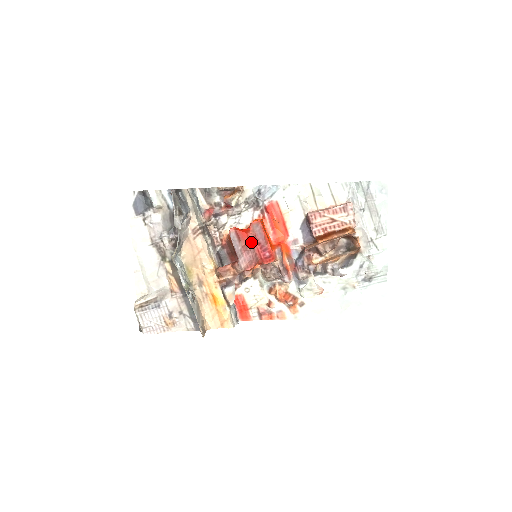
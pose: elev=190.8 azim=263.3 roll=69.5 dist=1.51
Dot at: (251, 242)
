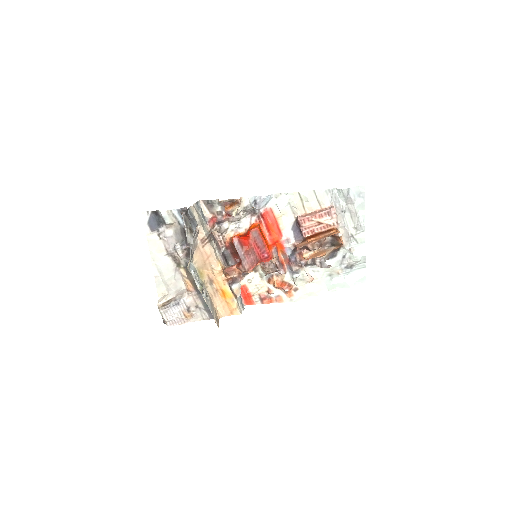
Dot at: (252, 247)
